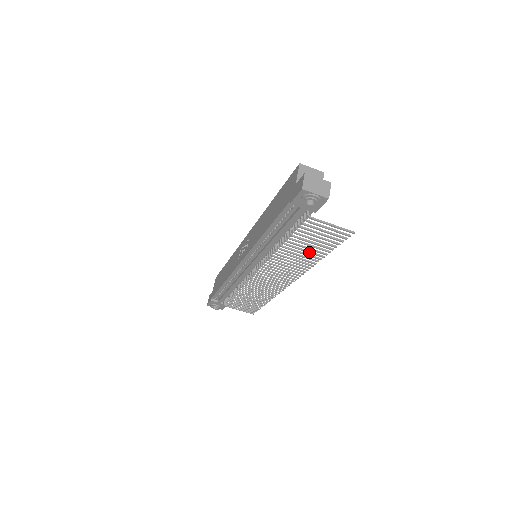
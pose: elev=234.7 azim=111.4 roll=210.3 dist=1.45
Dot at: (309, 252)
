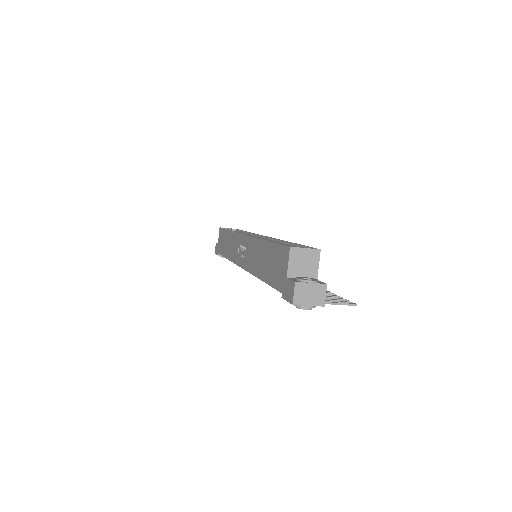
Dot at: occluded
